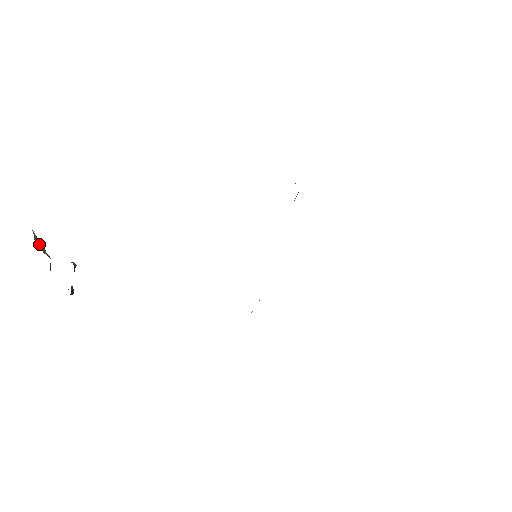
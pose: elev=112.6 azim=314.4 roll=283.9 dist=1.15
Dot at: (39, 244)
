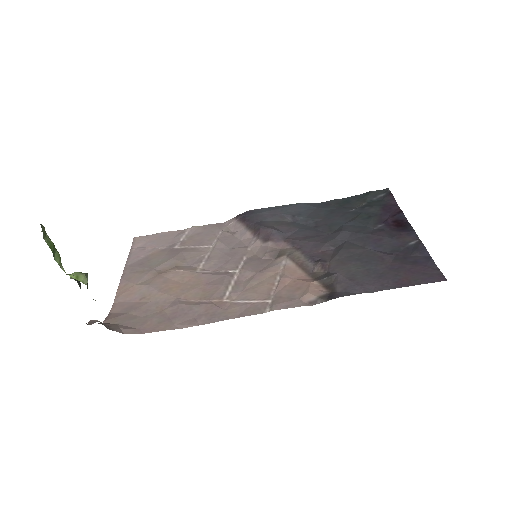
Dot at: (49, 247)
